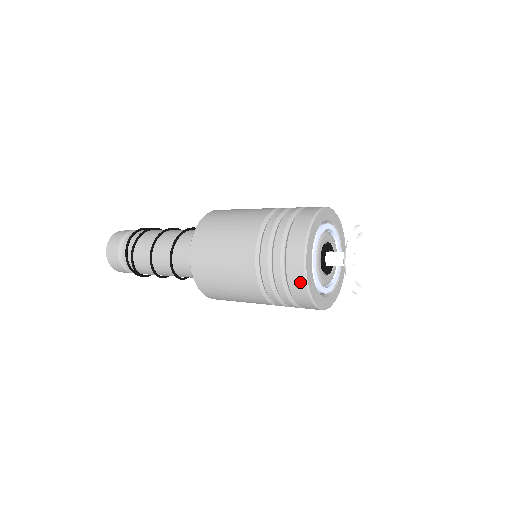
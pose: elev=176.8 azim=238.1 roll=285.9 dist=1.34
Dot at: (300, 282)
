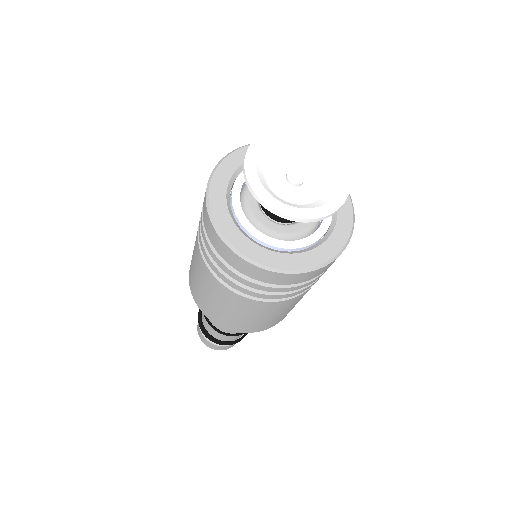
Dot at: (255, 270)
